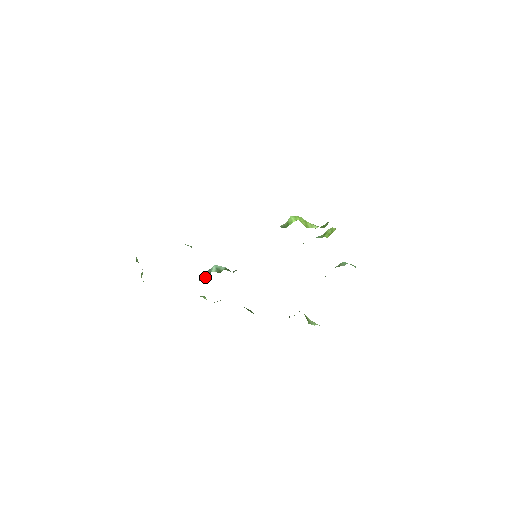
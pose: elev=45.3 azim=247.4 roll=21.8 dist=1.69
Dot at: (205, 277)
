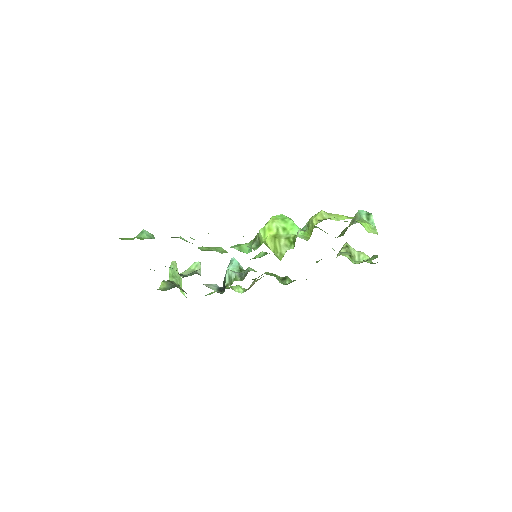
Dot at: (224, 285)
